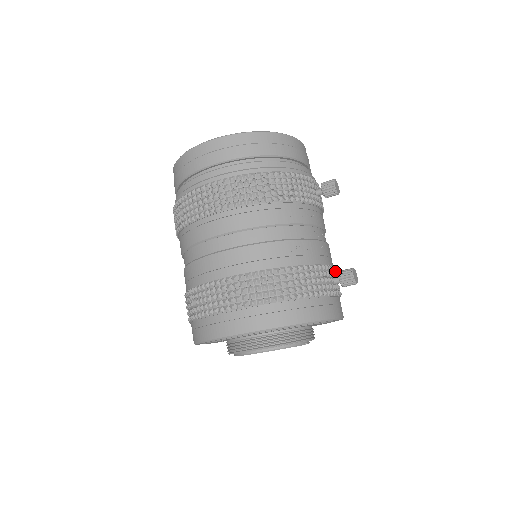
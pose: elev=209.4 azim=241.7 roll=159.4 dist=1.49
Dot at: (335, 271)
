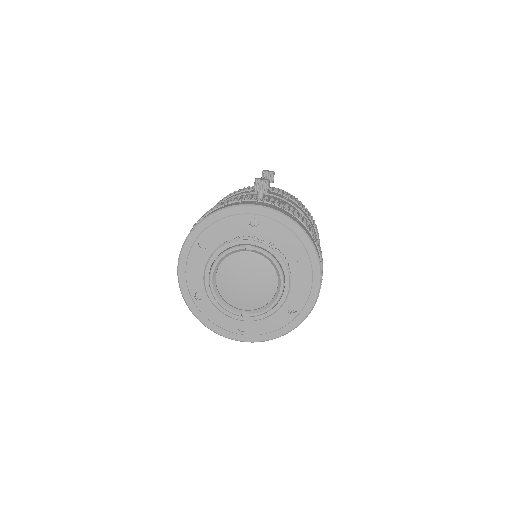
Dot at: (272, 199)
